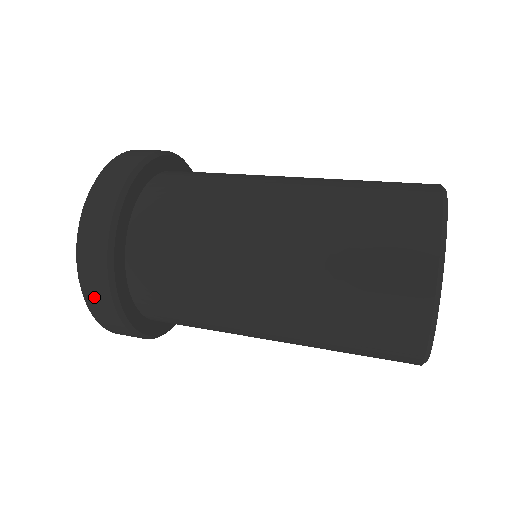
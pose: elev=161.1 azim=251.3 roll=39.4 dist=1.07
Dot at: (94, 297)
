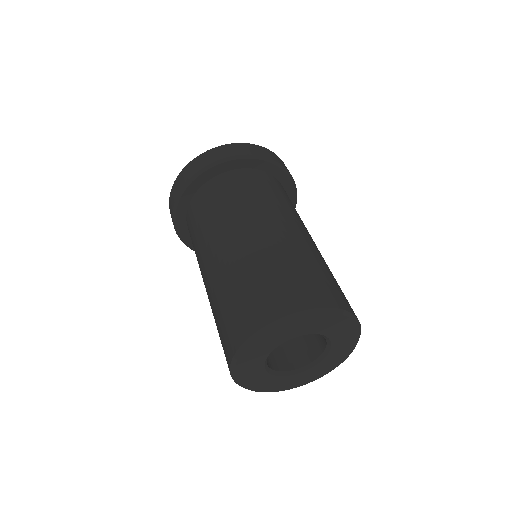
Dot at: occluded
